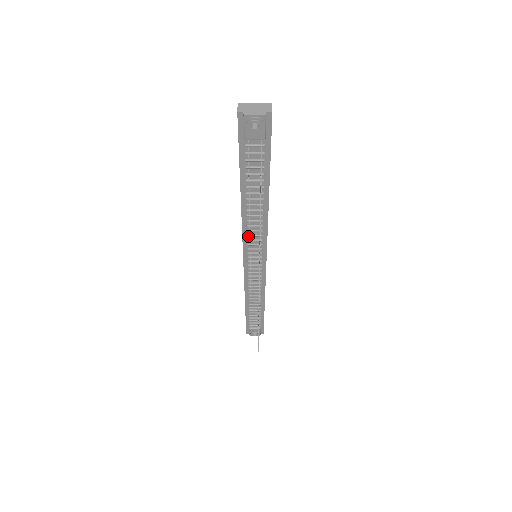
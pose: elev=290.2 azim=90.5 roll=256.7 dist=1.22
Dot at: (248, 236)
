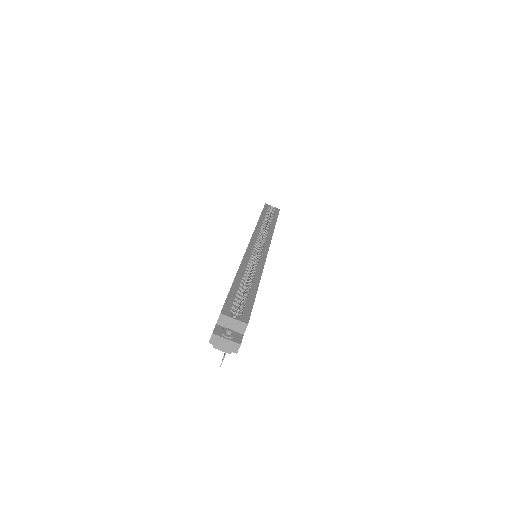
Dot at: occluded
